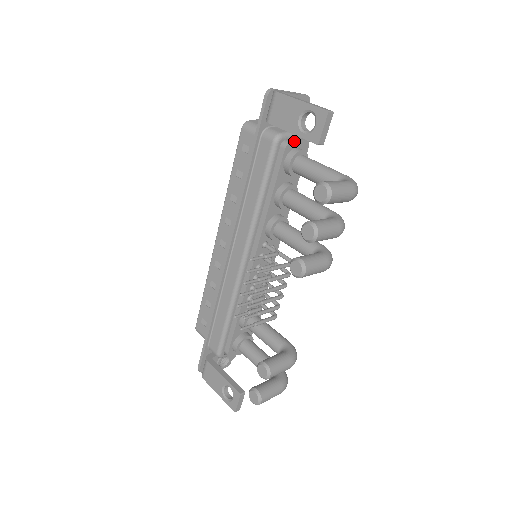
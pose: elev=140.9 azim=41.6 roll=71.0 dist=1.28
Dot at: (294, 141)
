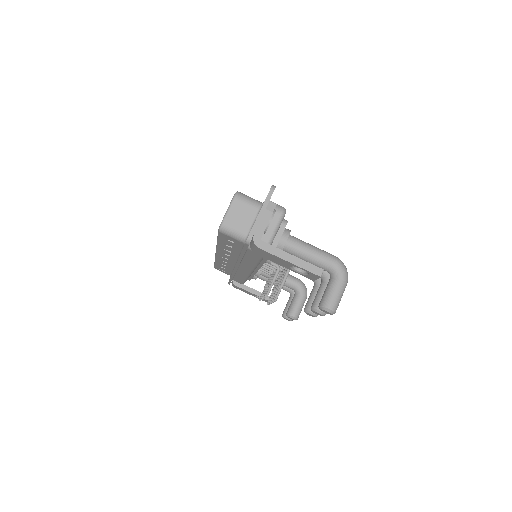
Dot at: (279, 241)
